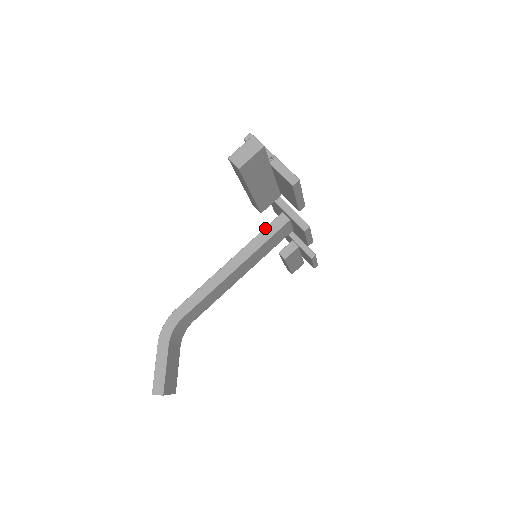
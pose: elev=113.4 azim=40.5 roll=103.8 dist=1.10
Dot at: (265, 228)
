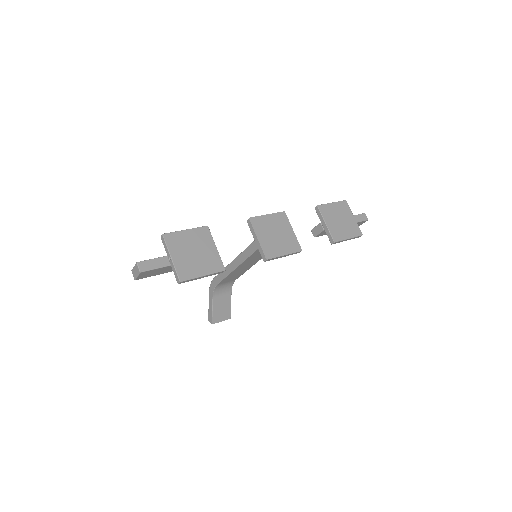
Dot at: (251, 244)
